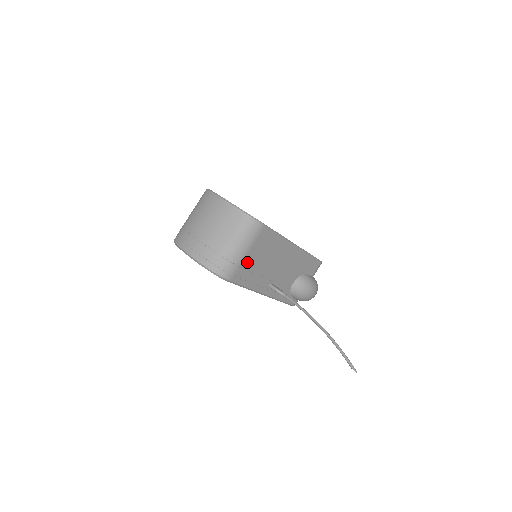
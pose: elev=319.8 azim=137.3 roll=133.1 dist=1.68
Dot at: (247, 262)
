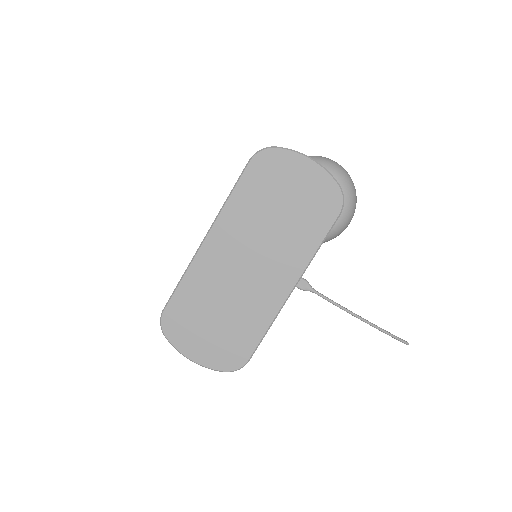
Dot at: occluded
